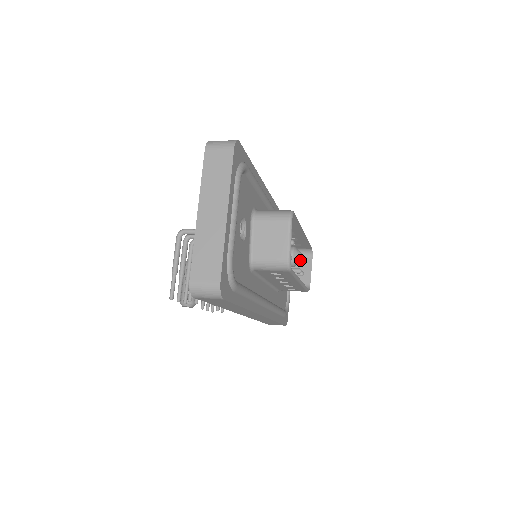
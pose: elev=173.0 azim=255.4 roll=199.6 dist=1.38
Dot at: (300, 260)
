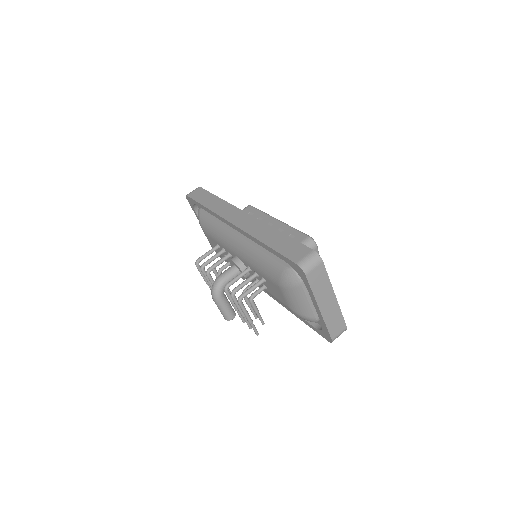
Dot at: occluded
